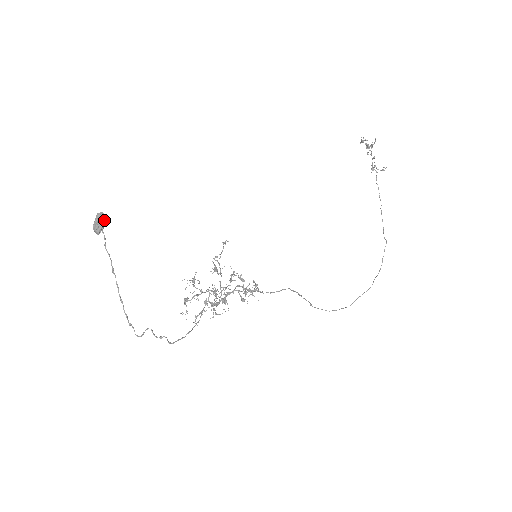
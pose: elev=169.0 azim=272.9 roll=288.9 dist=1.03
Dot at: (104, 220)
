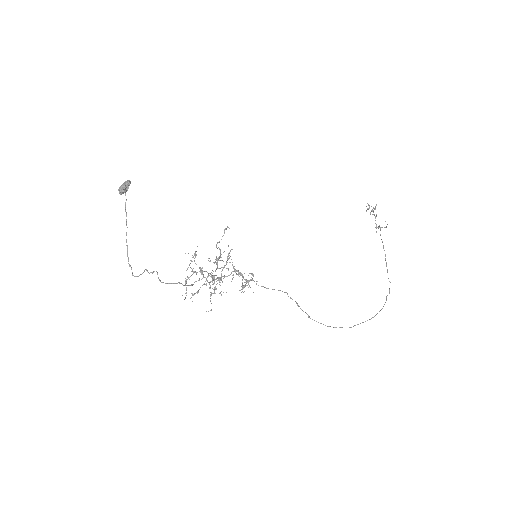
Dot at: (128, 184)
